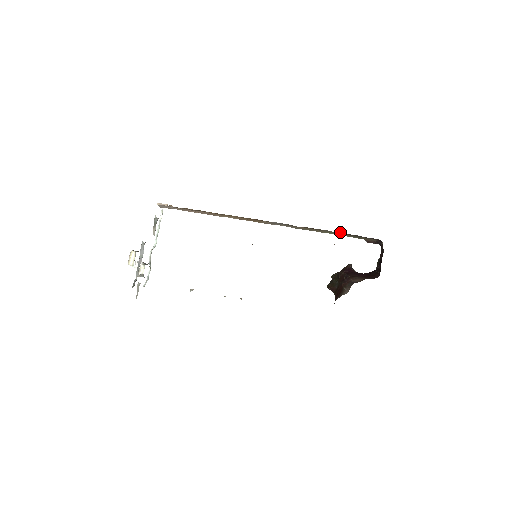
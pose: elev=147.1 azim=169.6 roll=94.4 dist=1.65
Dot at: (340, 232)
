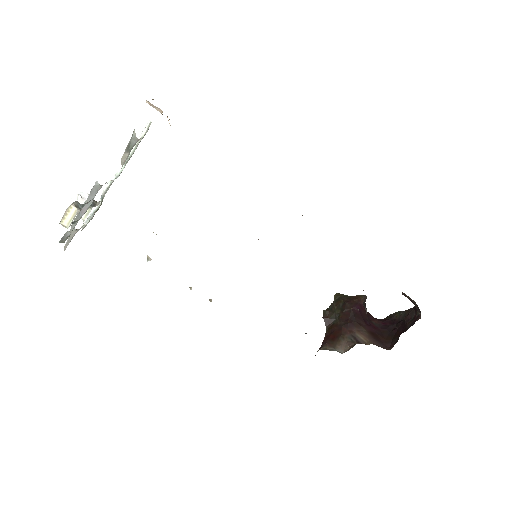
Dot at: occluded
